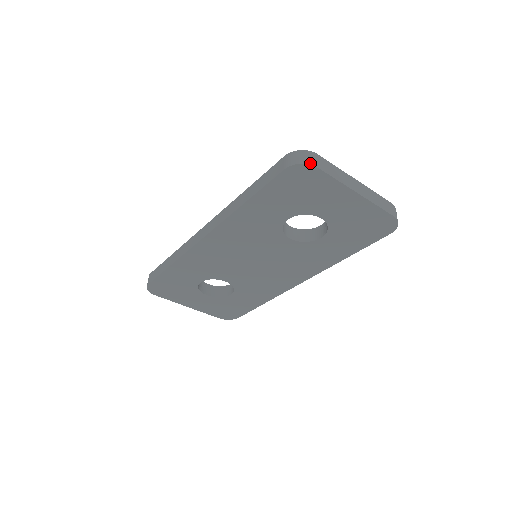
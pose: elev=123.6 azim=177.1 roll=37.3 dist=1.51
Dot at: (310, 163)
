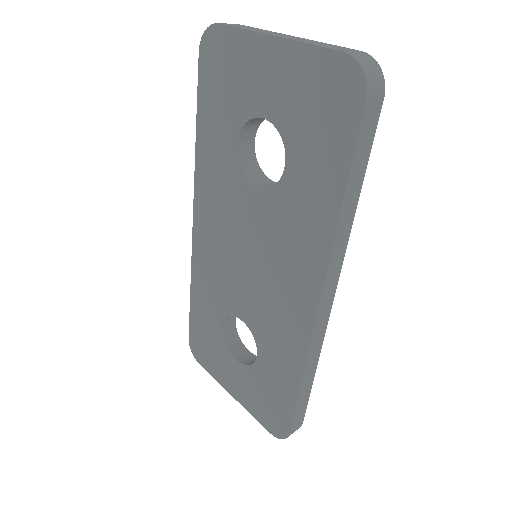
Dot at: (214, 24)
